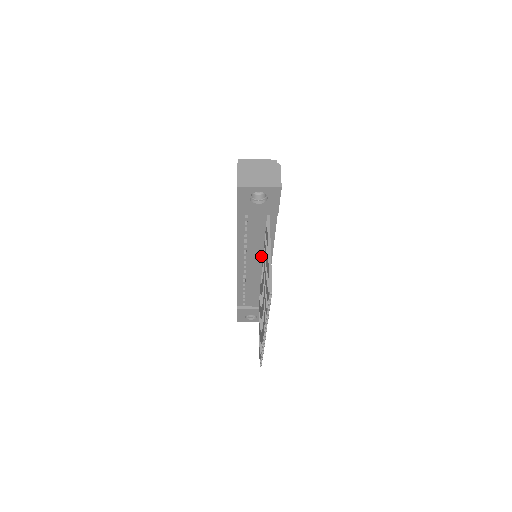
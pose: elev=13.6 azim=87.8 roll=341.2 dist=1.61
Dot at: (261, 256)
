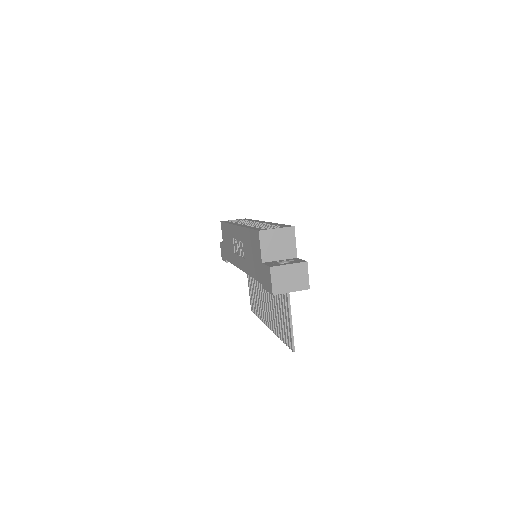
Dot at: occluded
